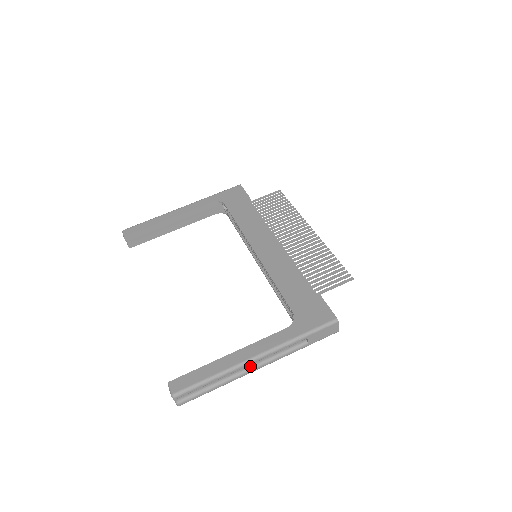
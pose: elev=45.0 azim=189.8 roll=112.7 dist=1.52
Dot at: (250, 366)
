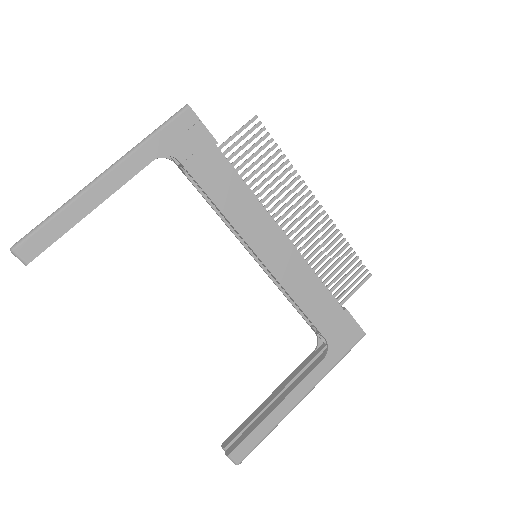
Dot at: occluded
